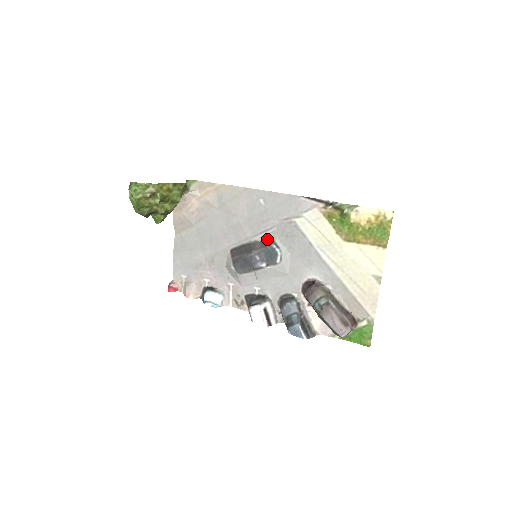
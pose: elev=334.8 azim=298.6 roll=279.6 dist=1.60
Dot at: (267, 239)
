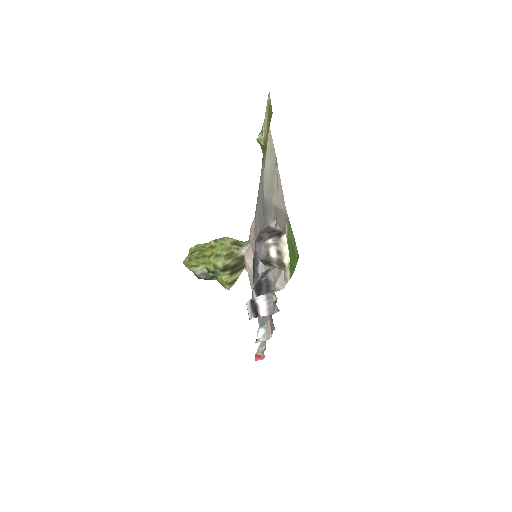
Dot at: occluded
